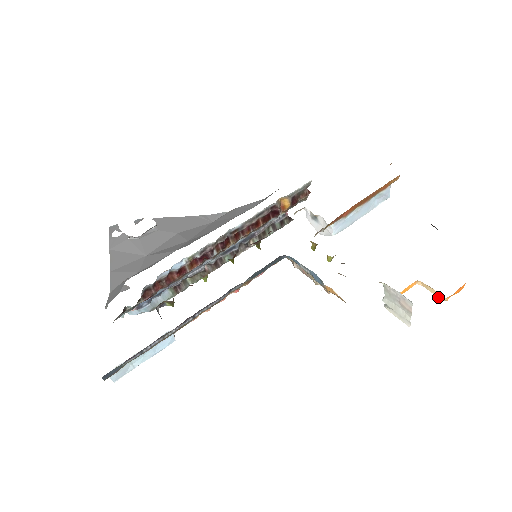
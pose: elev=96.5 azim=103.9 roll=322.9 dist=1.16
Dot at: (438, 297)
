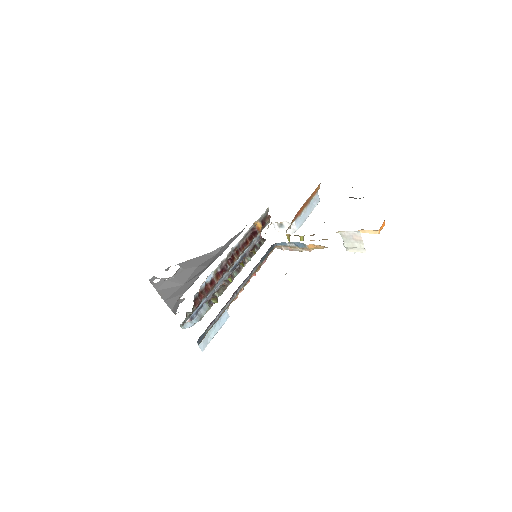
Dot at: occluded
